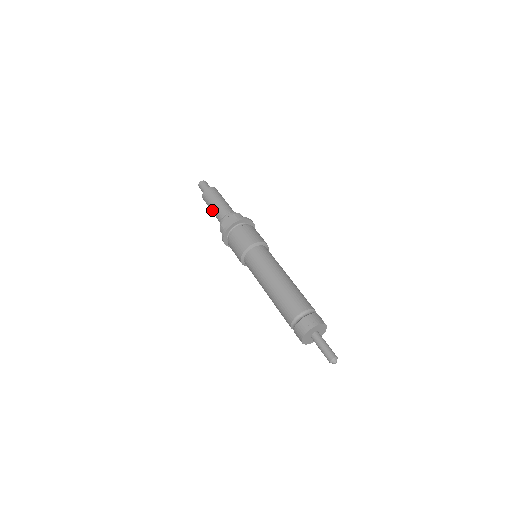
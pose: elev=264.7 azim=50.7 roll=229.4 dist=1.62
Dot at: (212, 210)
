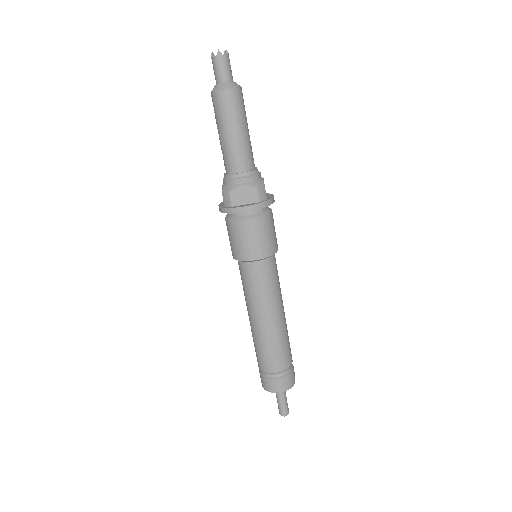
Dot at: (221, 138)
